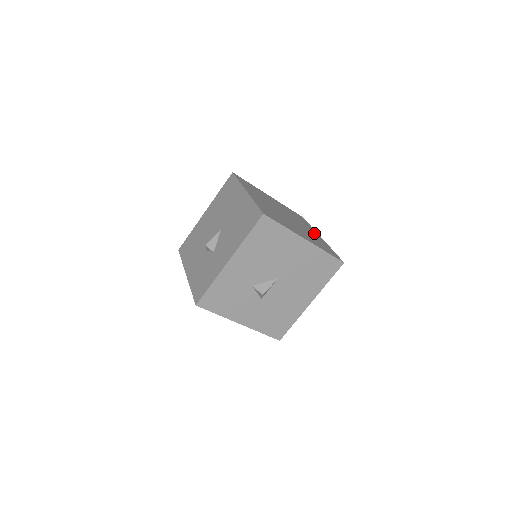
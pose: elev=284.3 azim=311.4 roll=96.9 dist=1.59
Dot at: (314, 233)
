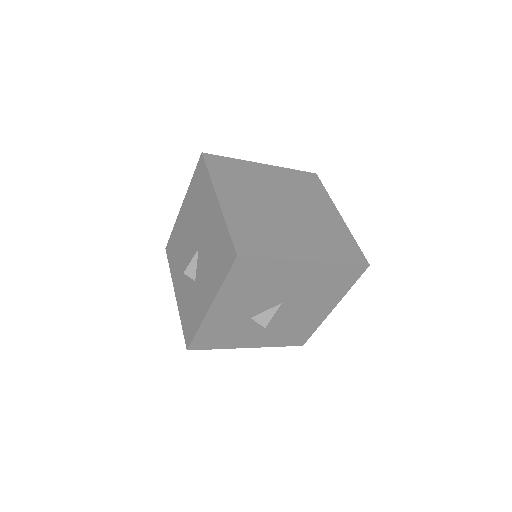
Dot at: (328, 213)
